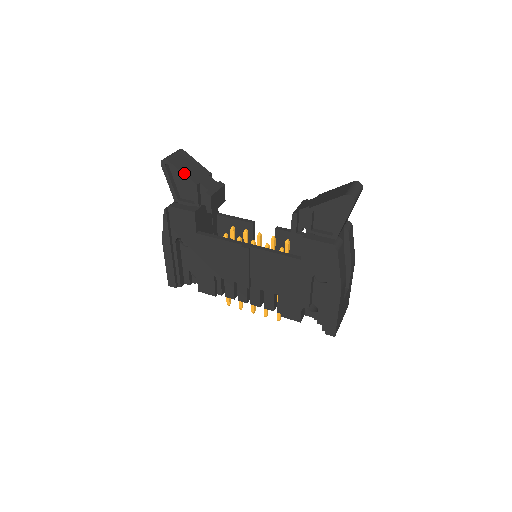
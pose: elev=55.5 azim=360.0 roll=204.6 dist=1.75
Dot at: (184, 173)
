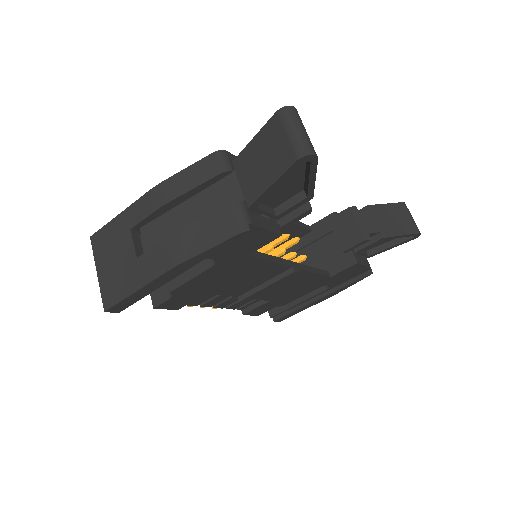
Dot at: (315, 179)
